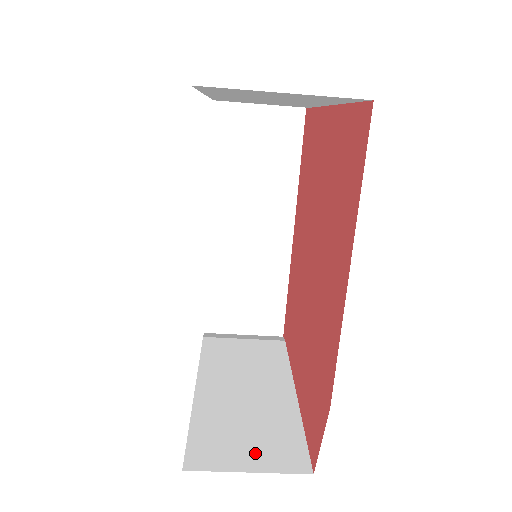
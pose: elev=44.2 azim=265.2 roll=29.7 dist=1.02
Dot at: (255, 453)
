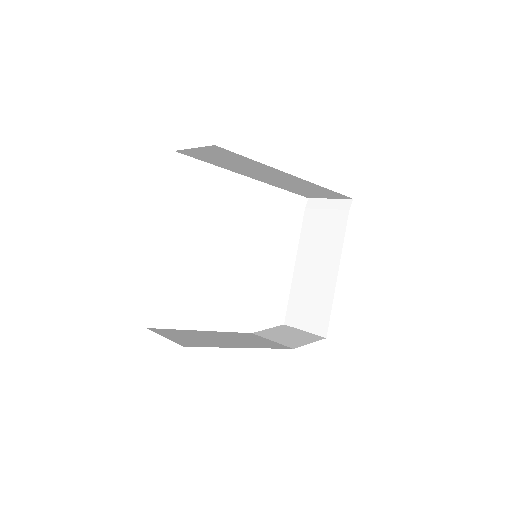
Dot at: (309, 320)
